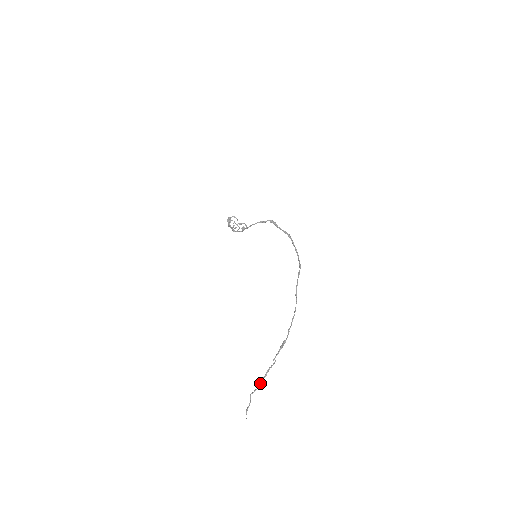
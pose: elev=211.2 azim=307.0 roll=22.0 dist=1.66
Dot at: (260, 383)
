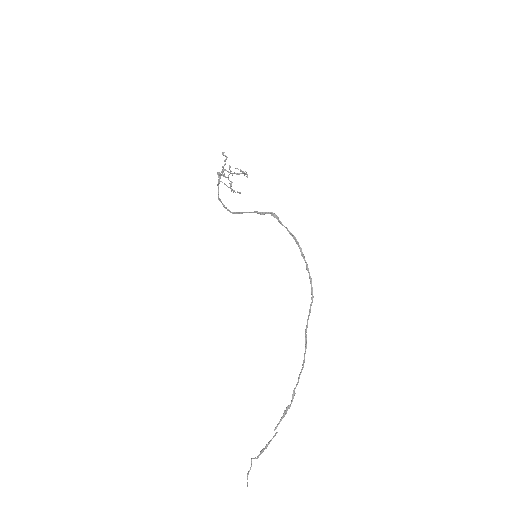
Dot at: (260, 454)
